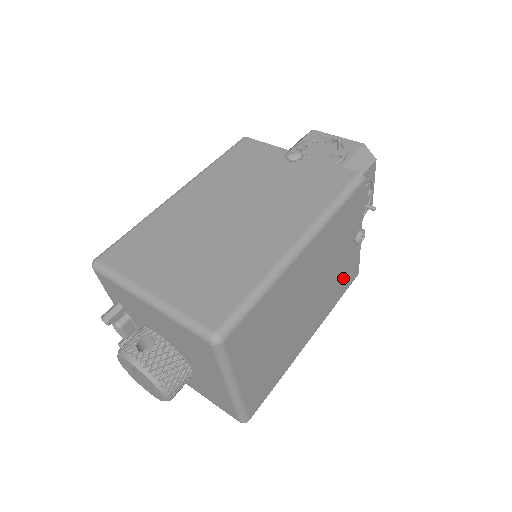
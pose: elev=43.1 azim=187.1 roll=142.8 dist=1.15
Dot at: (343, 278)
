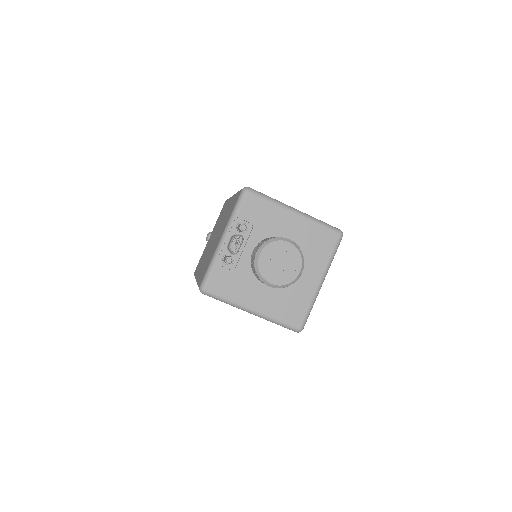
Dot at: occluded
